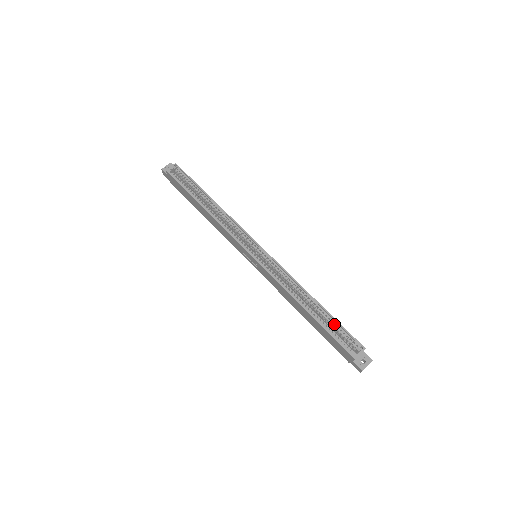
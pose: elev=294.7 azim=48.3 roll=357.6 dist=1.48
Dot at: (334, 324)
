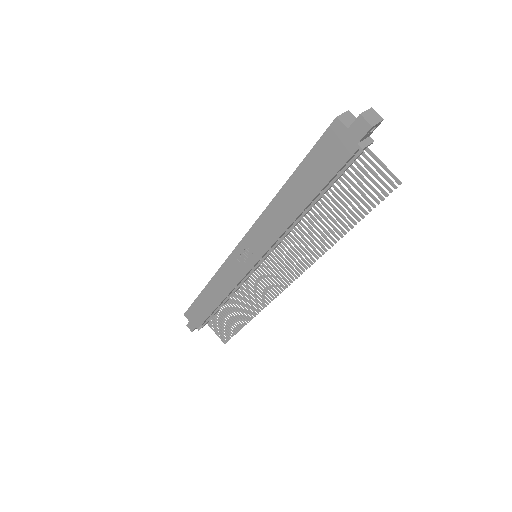
Dot at: occluded
